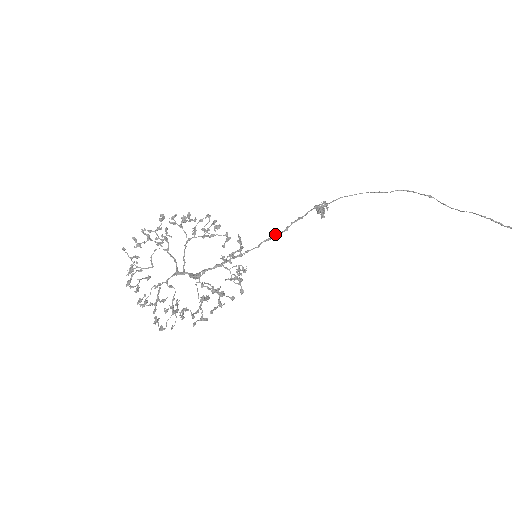
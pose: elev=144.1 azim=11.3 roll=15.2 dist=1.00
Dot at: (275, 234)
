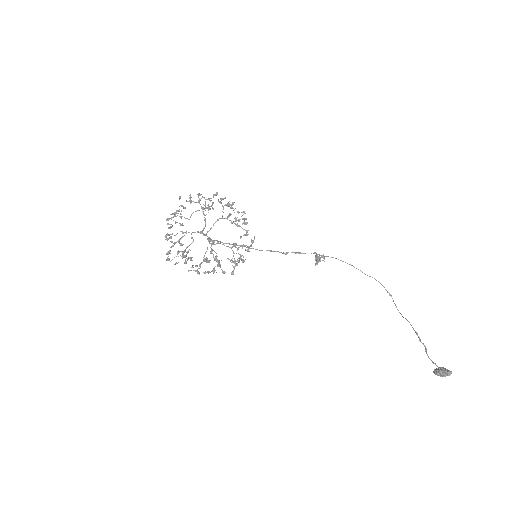
Dot at: (277, 251)
